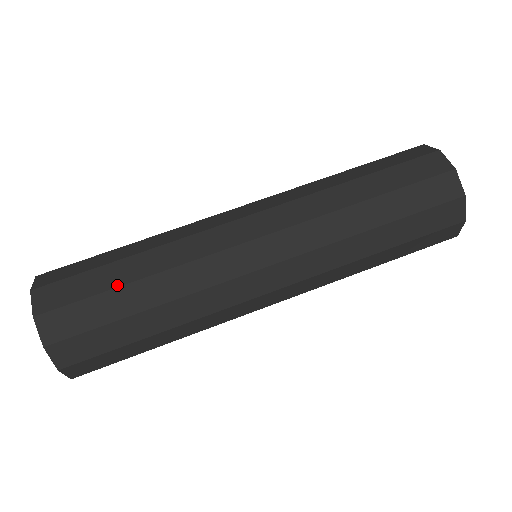
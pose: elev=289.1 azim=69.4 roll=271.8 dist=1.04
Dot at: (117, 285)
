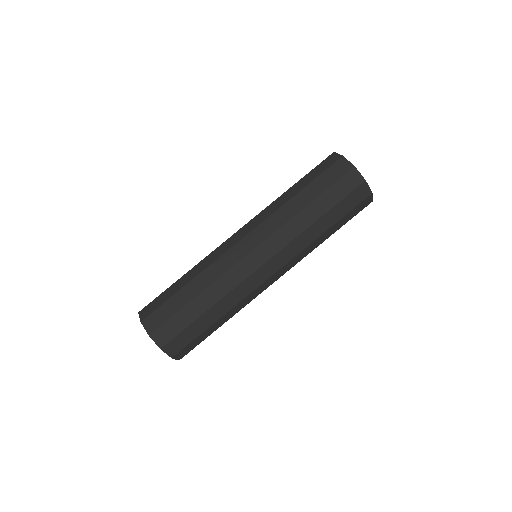
Dot at: (208, 327)
